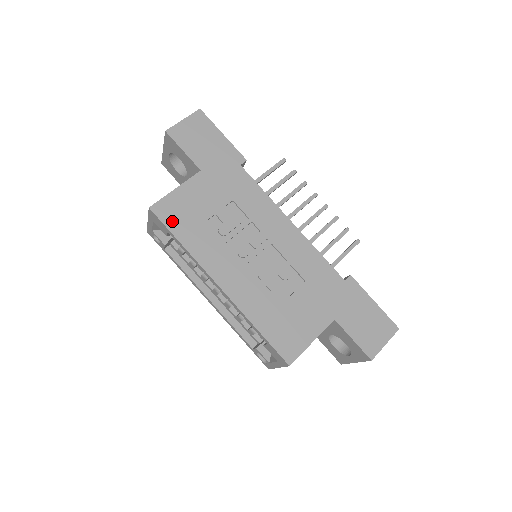
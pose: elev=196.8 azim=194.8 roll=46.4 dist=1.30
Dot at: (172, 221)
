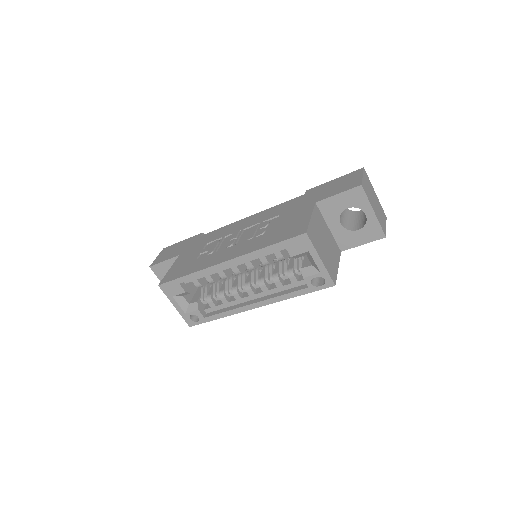
Dot at: (176, 276)
